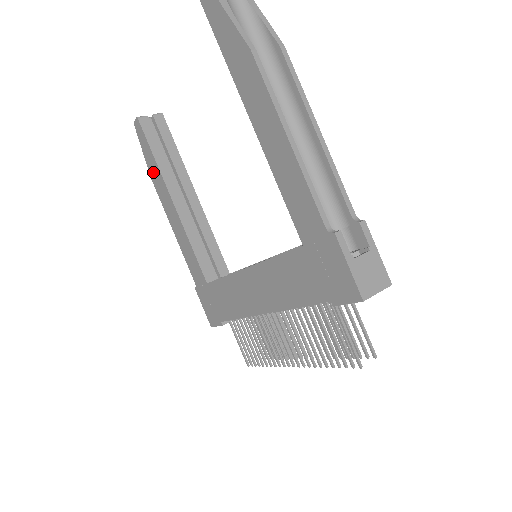
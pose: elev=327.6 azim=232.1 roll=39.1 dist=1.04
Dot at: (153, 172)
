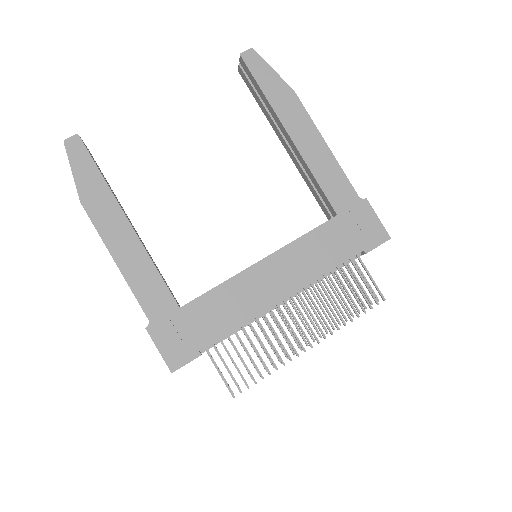
Dot at: (91, 193)
